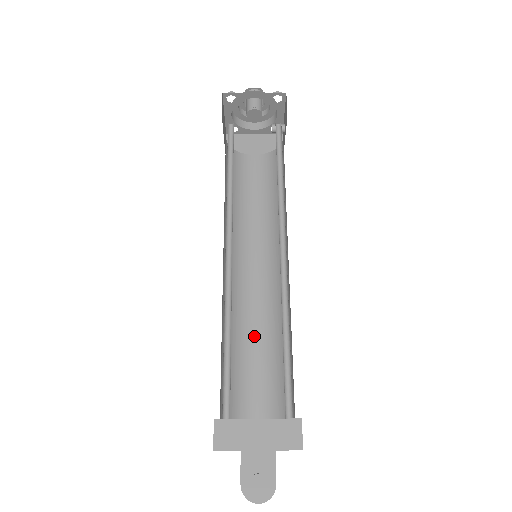
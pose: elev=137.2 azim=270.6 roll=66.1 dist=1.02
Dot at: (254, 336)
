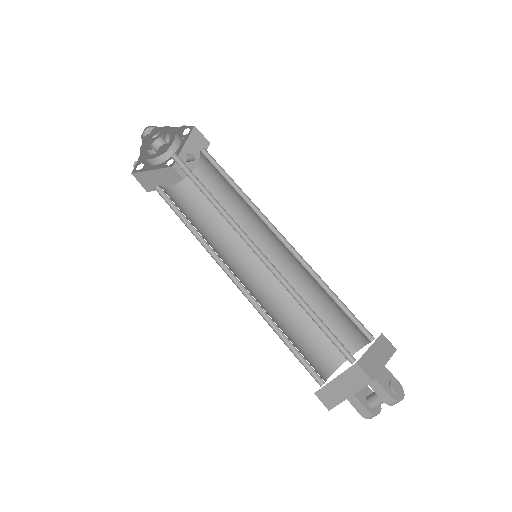
Dot at: (281, 321)
